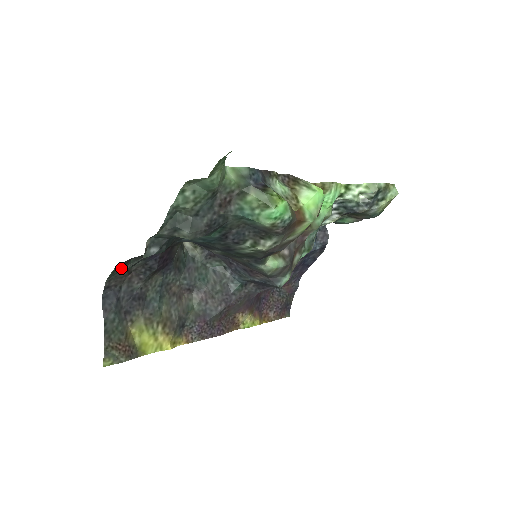
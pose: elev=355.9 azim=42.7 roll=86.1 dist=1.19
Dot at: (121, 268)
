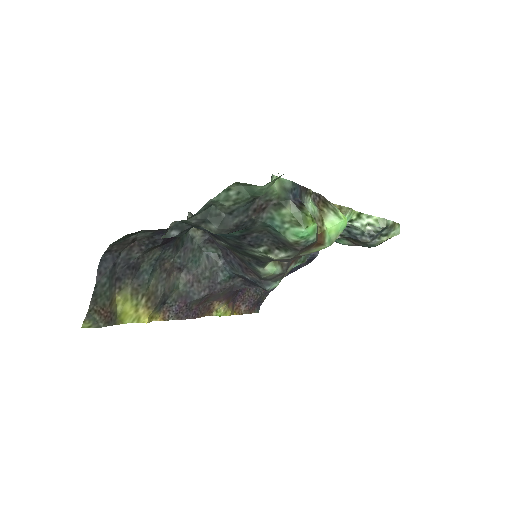
Dot at: (129, 236)
